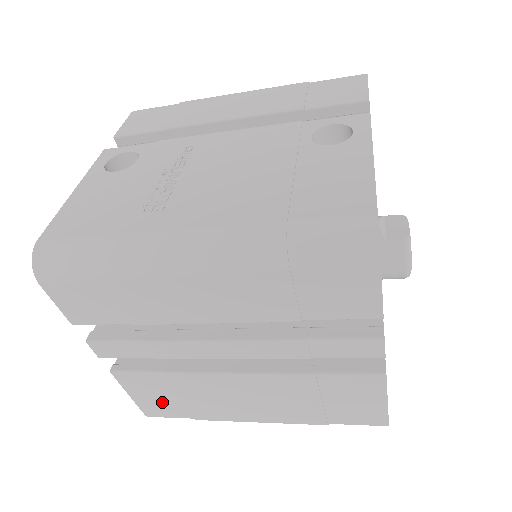
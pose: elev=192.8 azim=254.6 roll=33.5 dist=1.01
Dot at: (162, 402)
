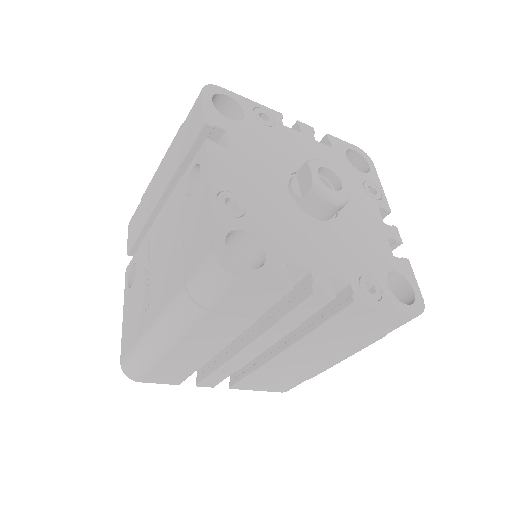
Dot at: (277, 384)
